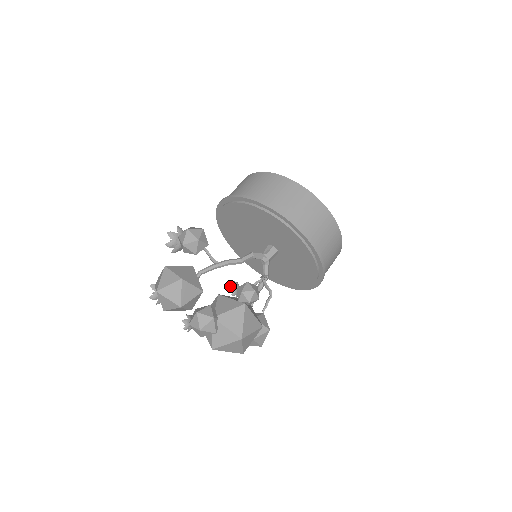
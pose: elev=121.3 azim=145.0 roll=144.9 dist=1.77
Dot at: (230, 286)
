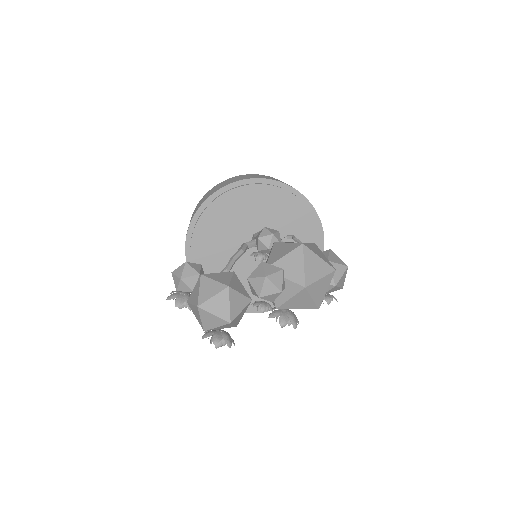
Dot at: (251, 255)
